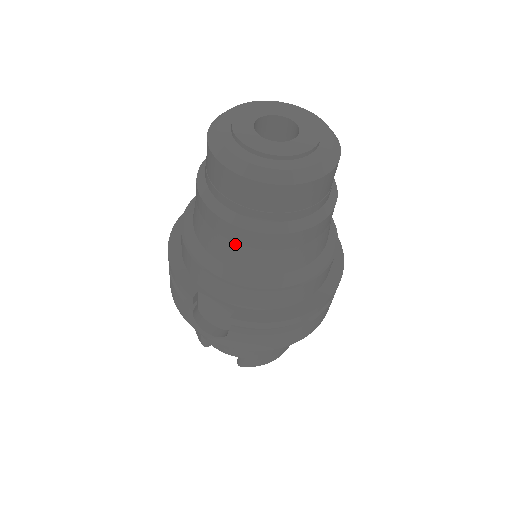
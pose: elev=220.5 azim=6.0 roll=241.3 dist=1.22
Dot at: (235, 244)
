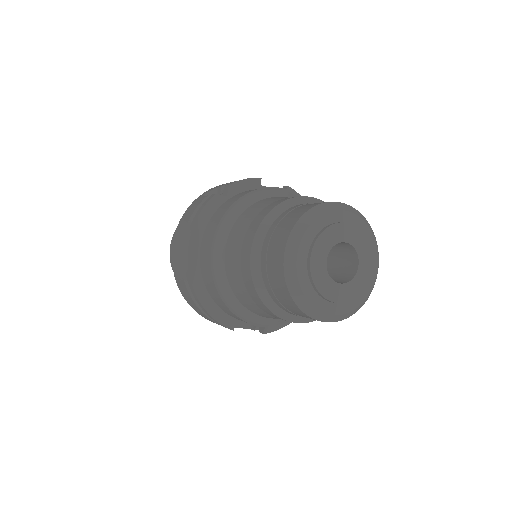
Dot at: occluded
